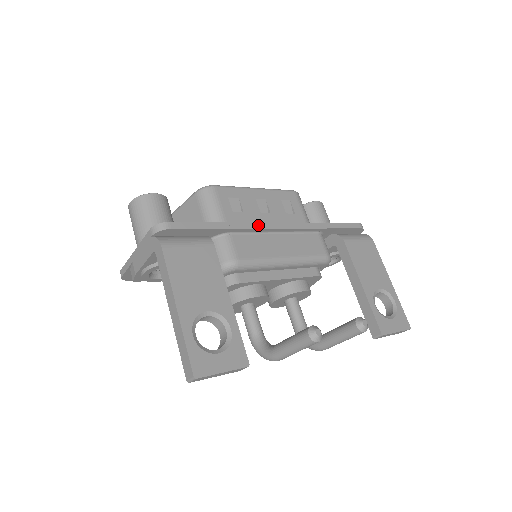
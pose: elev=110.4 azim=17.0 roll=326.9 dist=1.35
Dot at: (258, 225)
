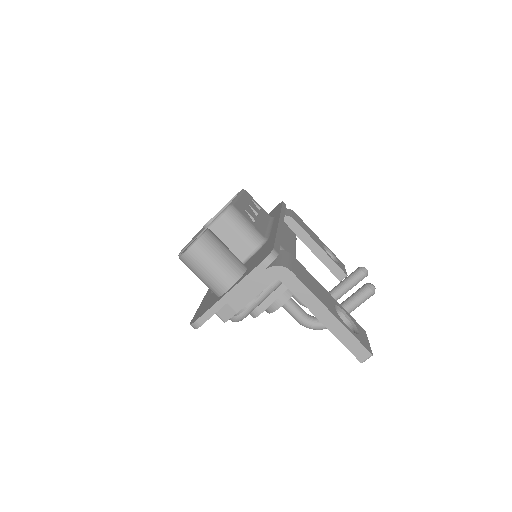
Dot at: (280, 227)
